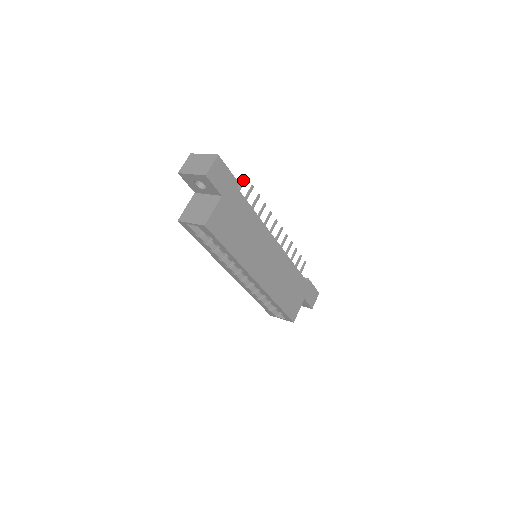
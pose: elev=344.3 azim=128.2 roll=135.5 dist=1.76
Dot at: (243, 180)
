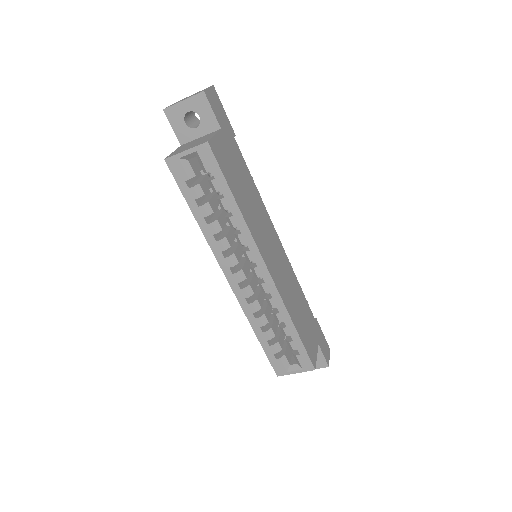
Dot at: occluded
